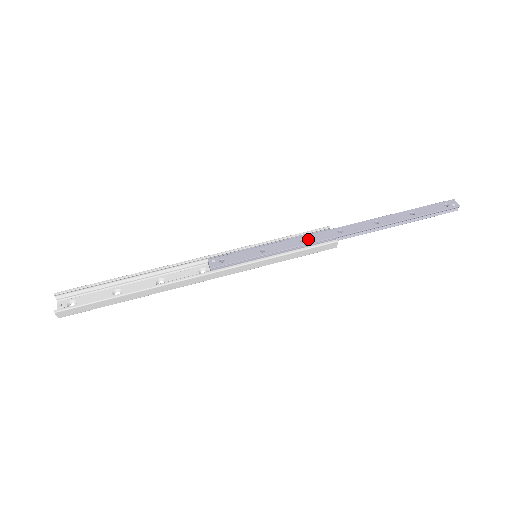
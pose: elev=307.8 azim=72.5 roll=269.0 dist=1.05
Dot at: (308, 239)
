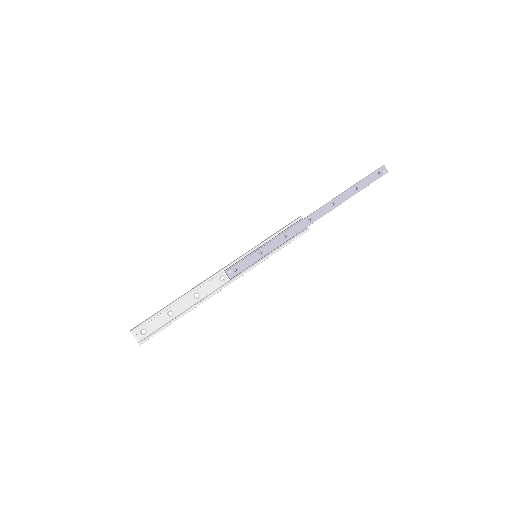
Dot at: (290, 234)
